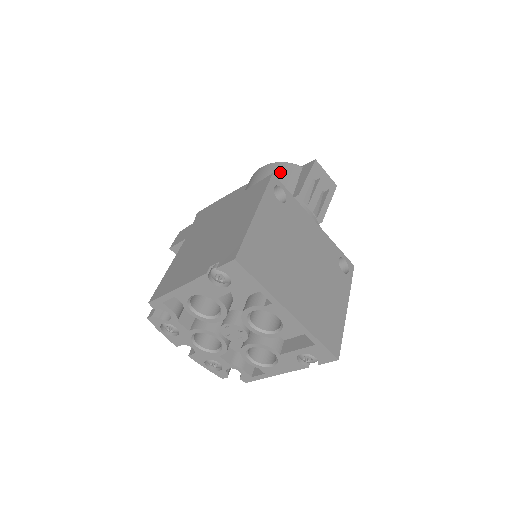
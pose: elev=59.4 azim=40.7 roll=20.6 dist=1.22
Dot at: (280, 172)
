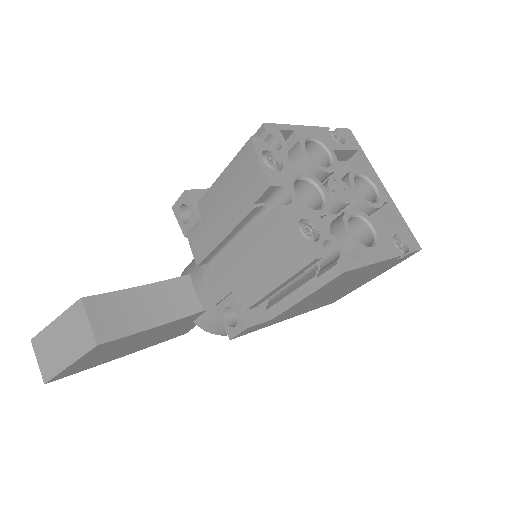
Dot at: occluded
